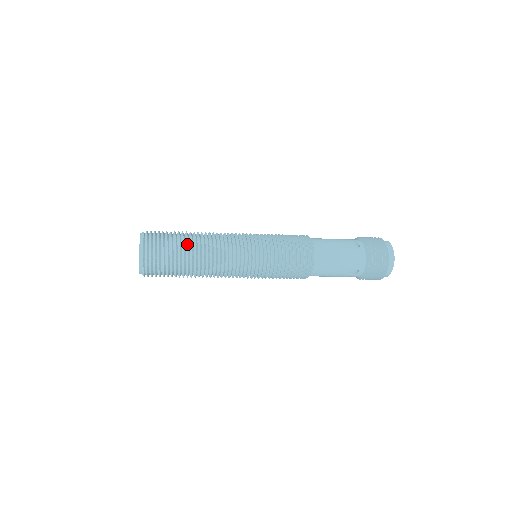
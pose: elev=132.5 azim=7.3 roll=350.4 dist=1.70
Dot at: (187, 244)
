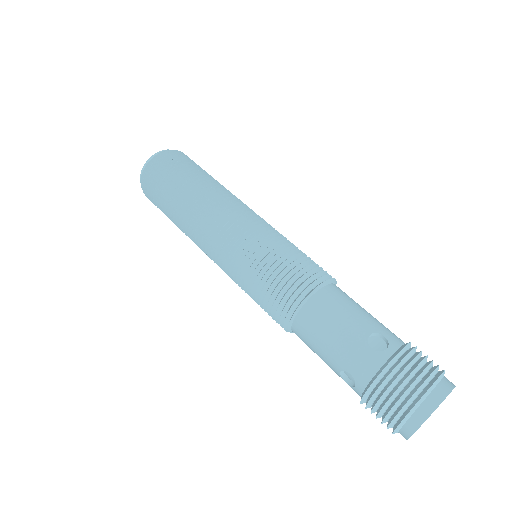
Dot at: (185, 183)
